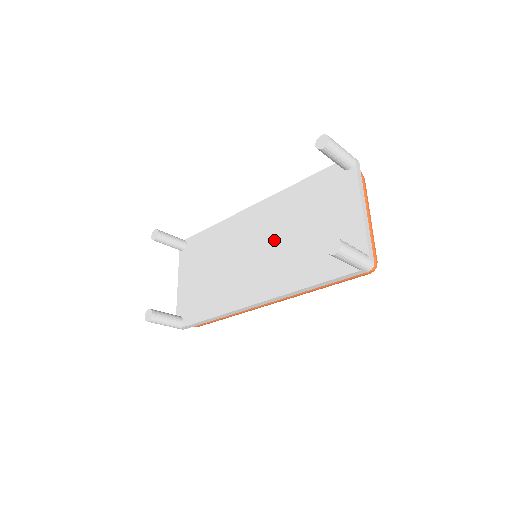
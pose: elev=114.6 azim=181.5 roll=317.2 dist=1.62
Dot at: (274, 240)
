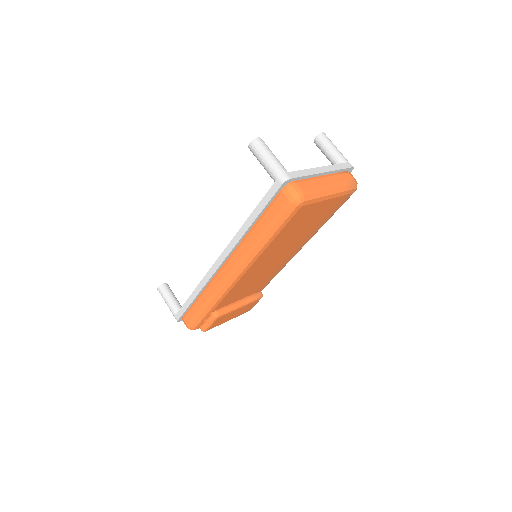
Dot at: occluded
